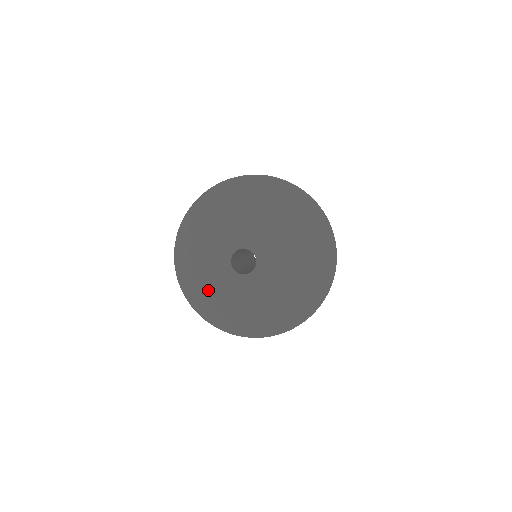
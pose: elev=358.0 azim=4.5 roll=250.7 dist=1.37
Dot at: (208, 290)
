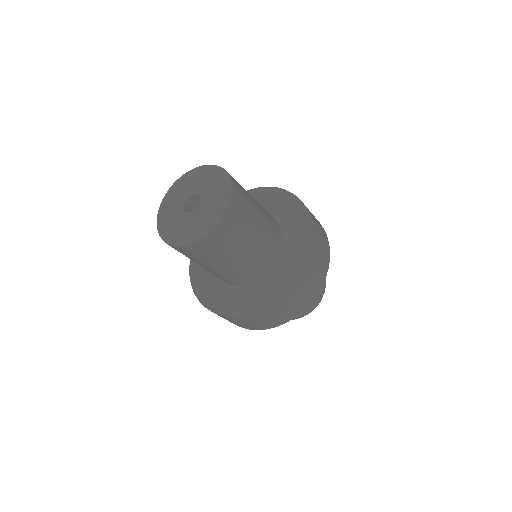
Dot at: (164, 223)
